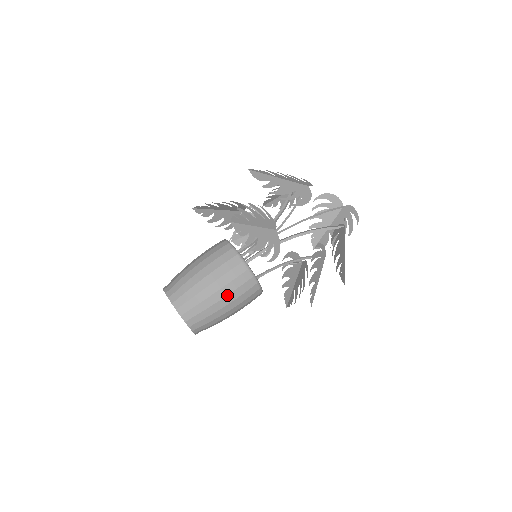
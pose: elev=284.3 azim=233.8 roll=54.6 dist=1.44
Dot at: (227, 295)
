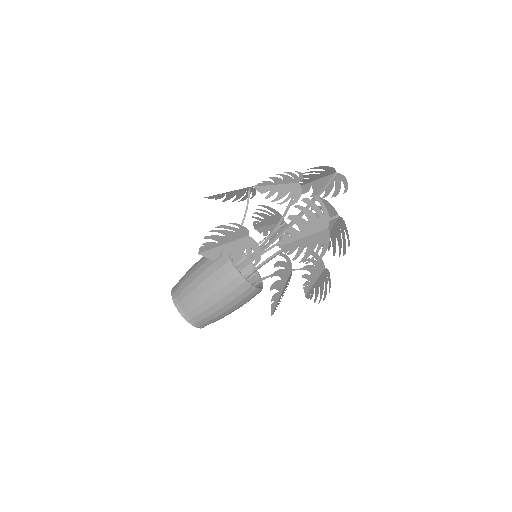
Dot at: occluded
